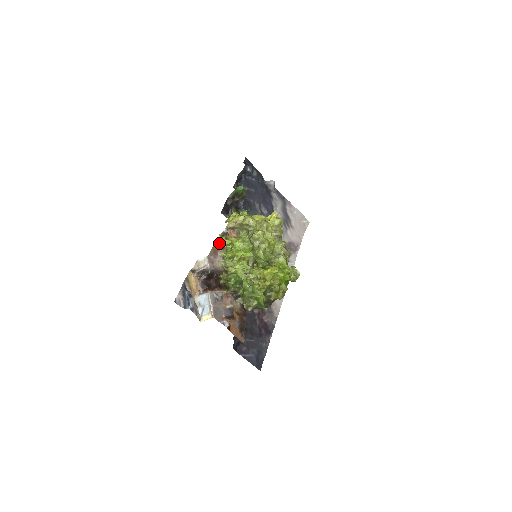
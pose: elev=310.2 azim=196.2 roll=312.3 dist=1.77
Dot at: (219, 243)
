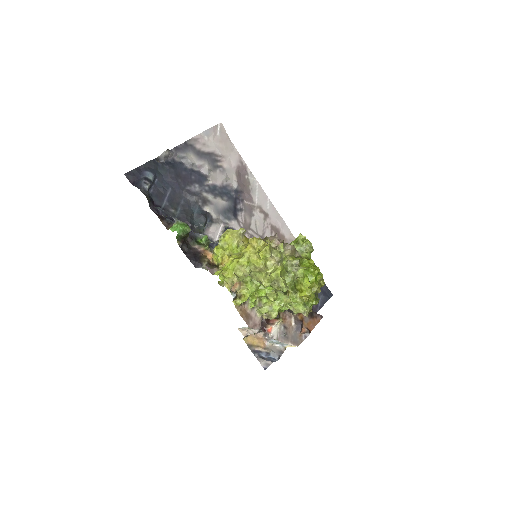
Dot at: (239, 306)
